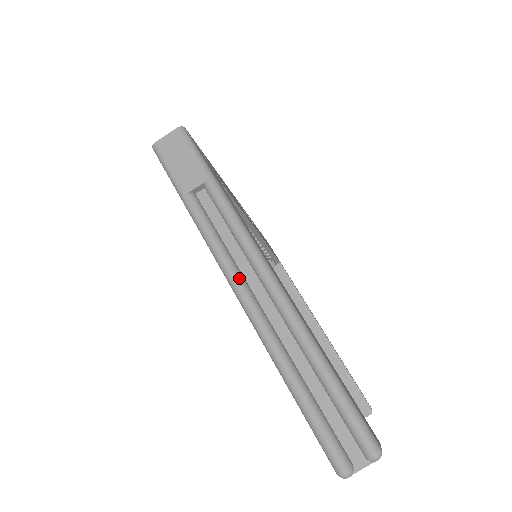
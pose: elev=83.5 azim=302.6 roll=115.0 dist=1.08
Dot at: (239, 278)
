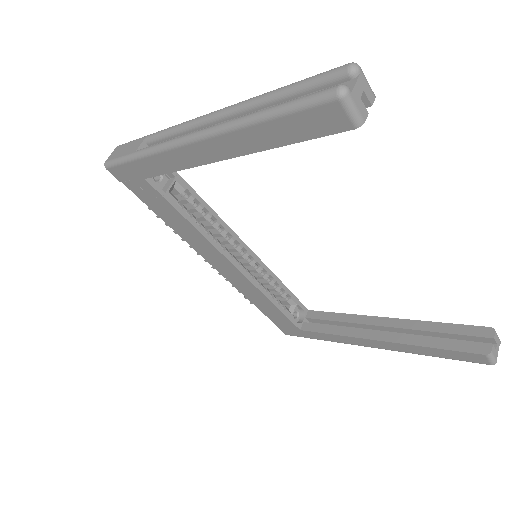
Dot at: (191, 133)
